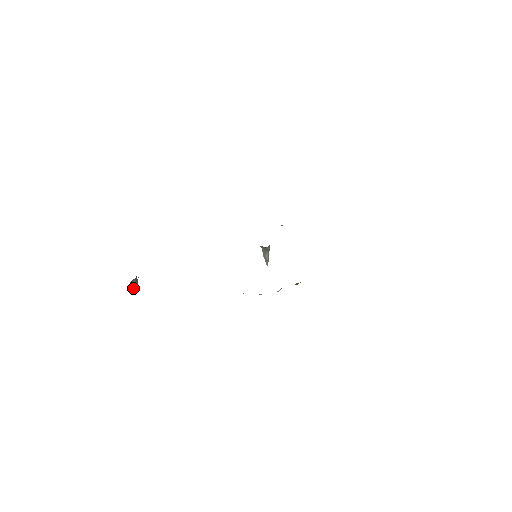
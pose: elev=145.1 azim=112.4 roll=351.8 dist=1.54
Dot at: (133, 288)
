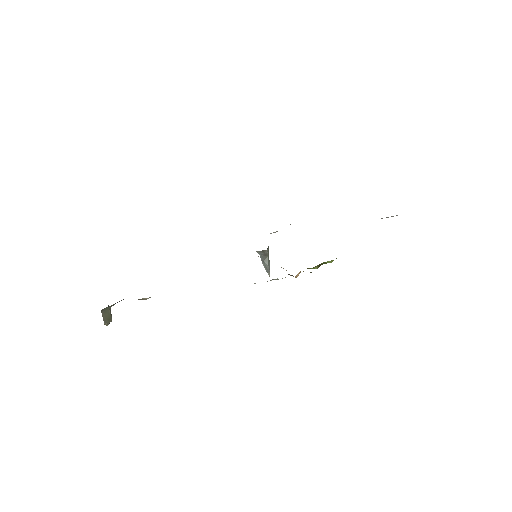
Dot at: (107, 322)
